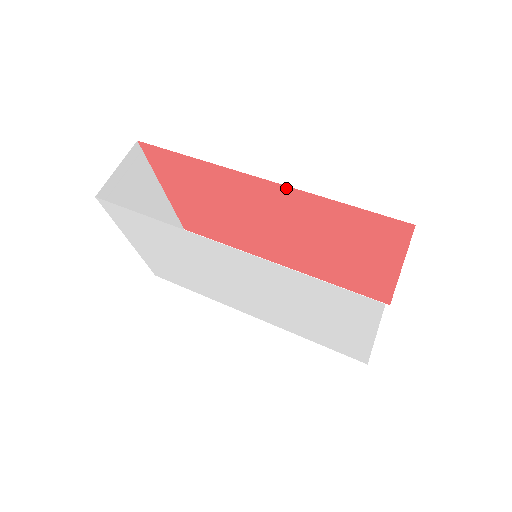
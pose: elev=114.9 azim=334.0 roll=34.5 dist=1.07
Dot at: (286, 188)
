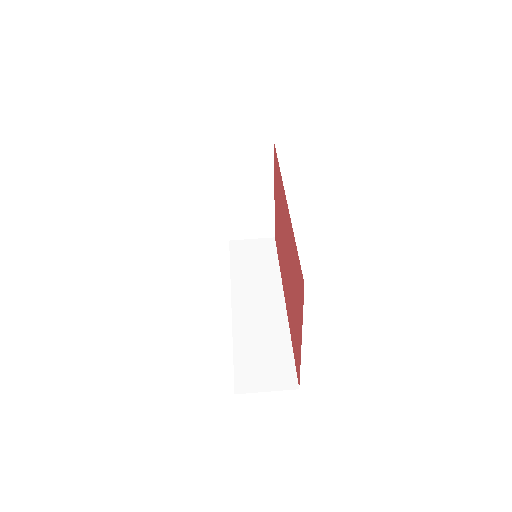
Dot at: occluded
